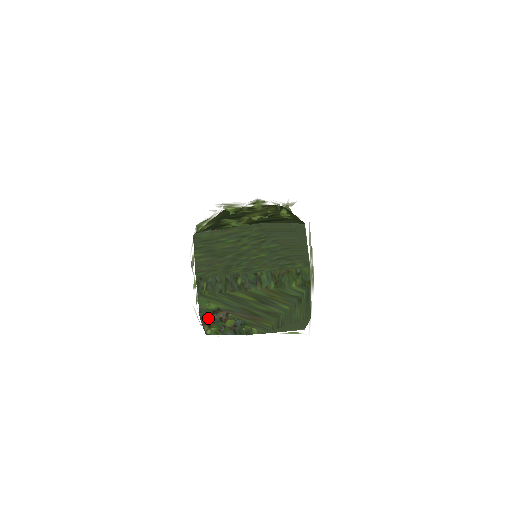
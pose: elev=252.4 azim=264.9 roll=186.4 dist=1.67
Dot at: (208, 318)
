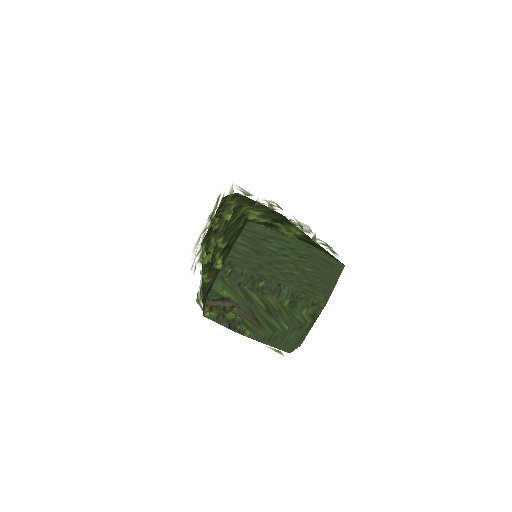
Dot at: (214, 301)
